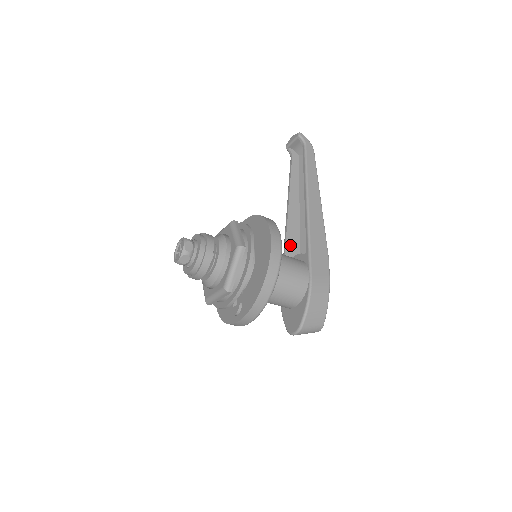
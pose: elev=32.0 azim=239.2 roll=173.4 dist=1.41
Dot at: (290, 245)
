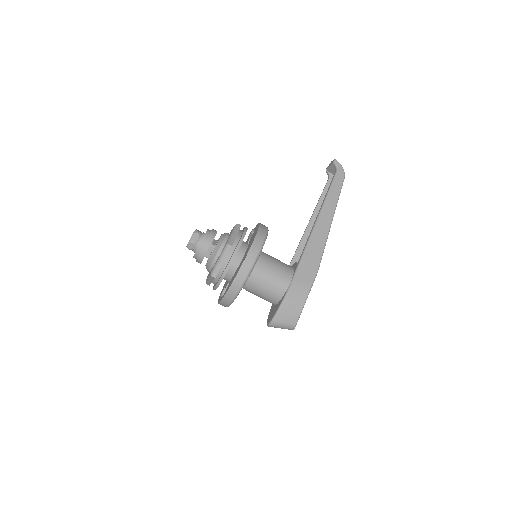
Dot at: (299, 254)
